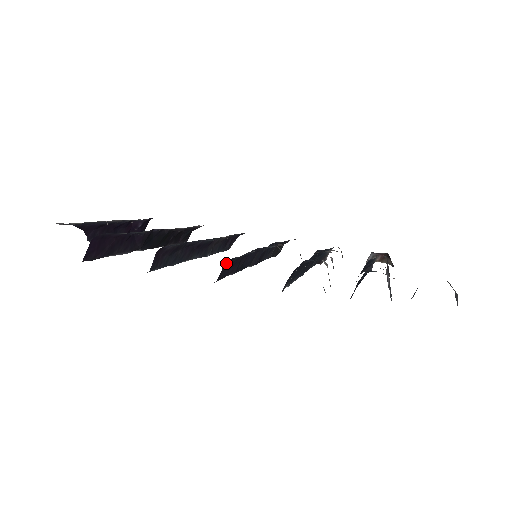
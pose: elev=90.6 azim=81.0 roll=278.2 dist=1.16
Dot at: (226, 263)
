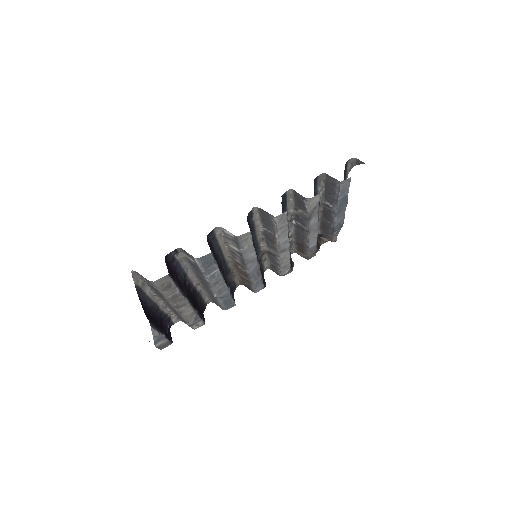
Dot at: (247, 221)
